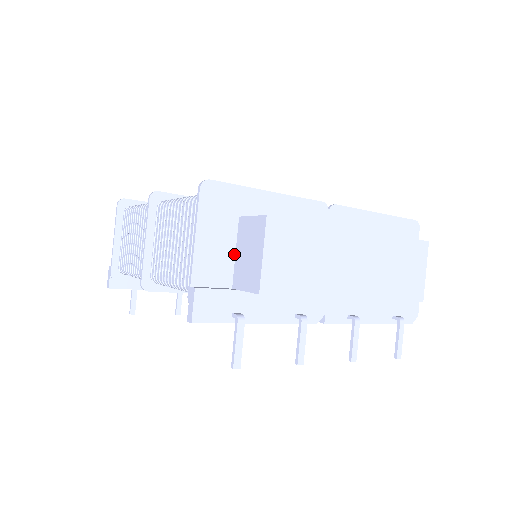
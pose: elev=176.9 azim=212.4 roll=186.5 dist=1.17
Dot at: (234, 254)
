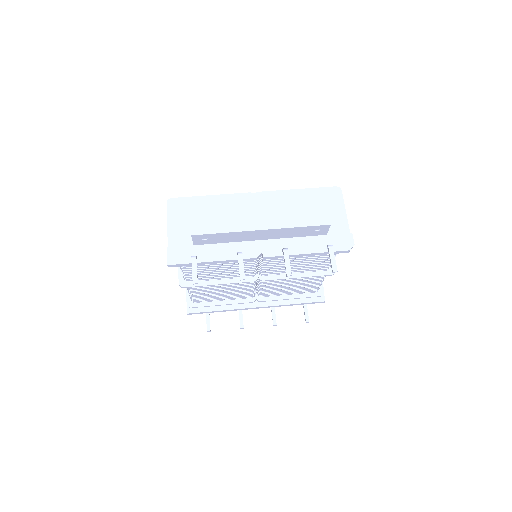
Dot at: occluded
